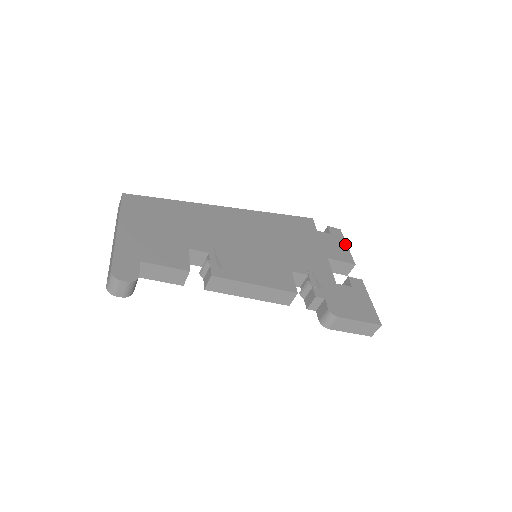
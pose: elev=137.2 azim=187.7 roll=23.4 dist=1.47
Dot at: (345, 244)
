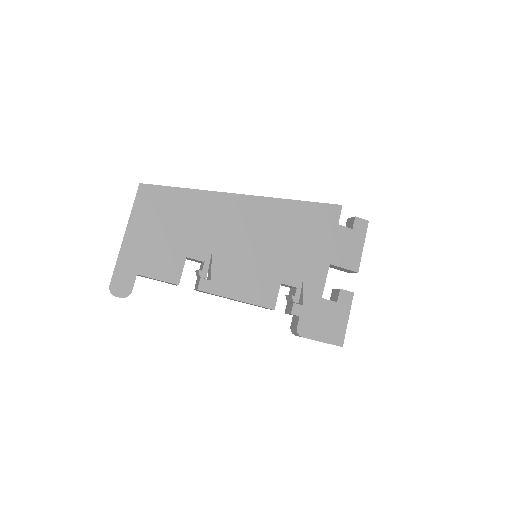
Dot at: (362, 244)
